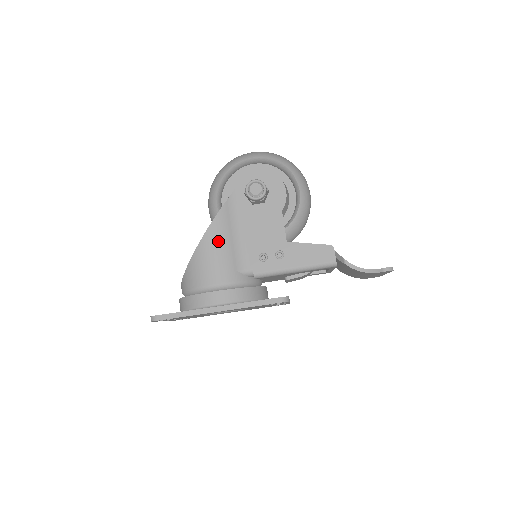
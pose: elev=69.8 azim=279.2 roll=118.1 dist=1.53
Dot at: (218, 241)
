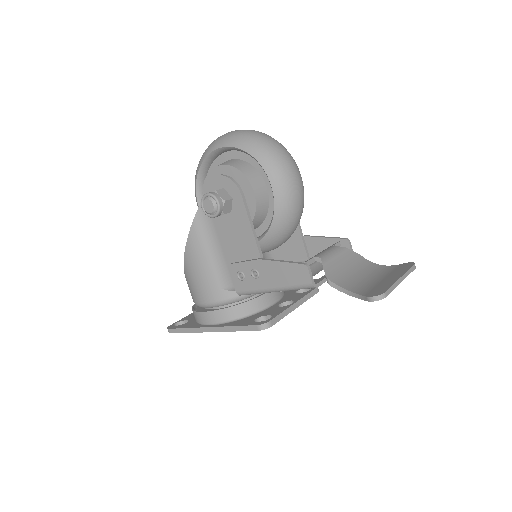
Dot at: (197, 260)
